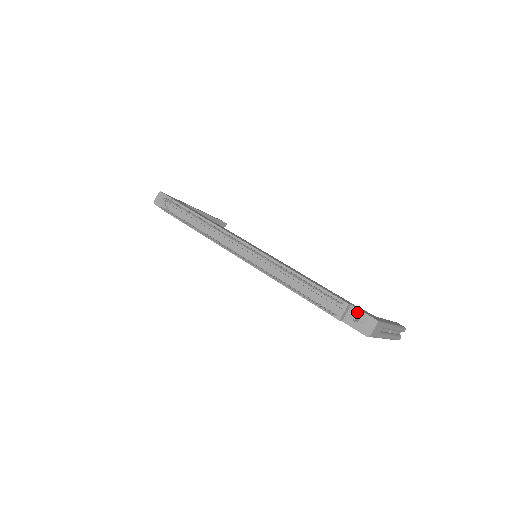
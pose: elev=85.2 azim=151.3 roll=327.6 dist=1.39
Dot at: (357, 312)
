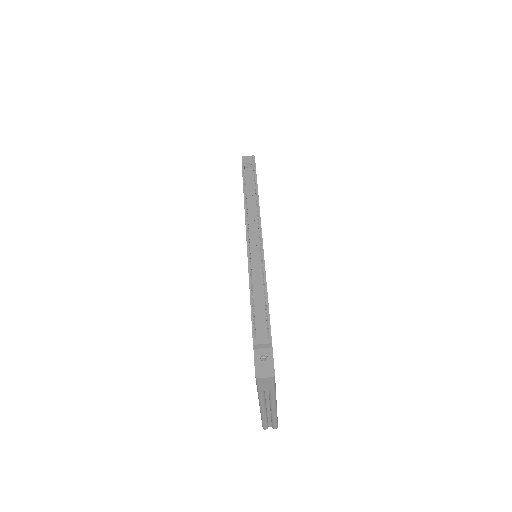
Dot at: (270, 355)
